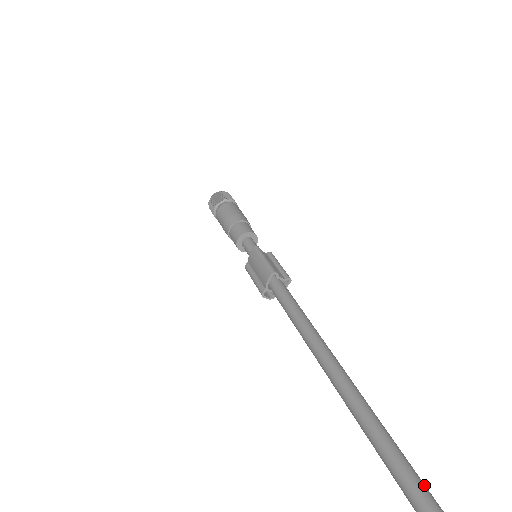
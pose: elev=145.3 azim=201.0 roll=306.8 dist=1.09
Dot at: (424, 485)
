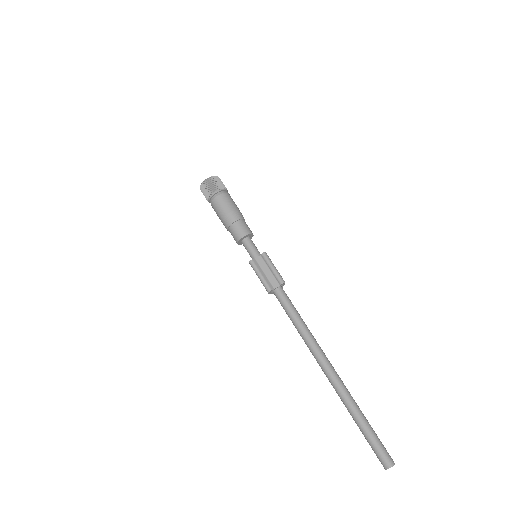
Dot at: (375, 441)
